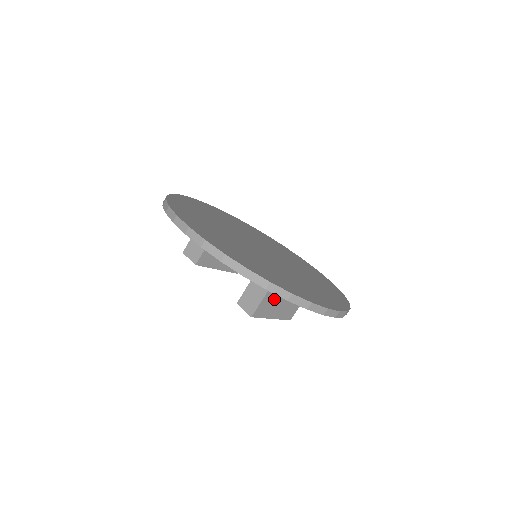
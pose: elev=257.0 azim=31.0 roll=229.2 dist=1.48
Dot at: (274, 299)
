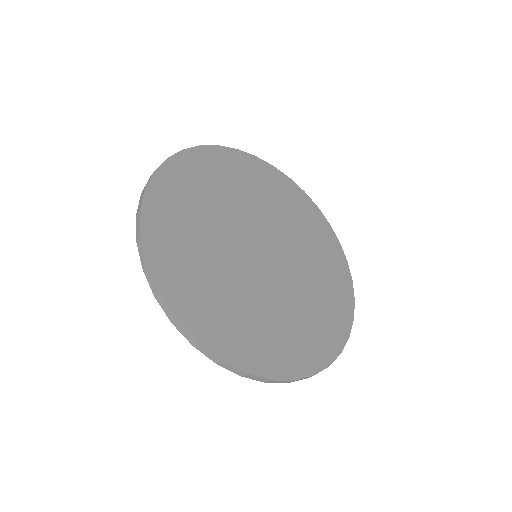
Dot at: occluded
